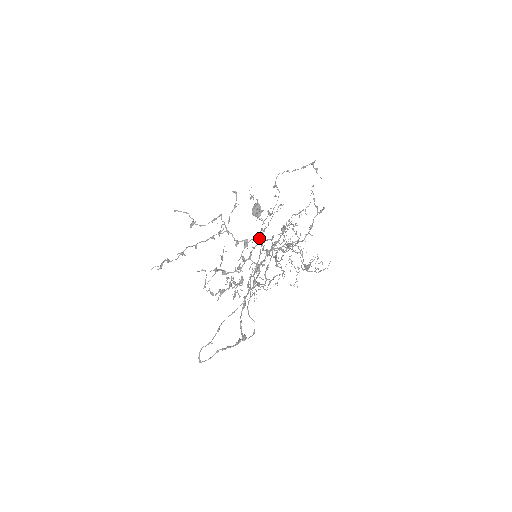
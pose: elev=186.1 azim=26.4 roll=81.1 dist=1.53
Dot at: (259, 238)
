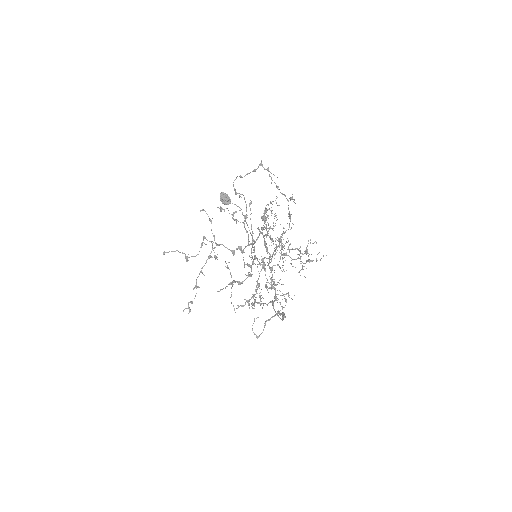
Dot at: occluded
